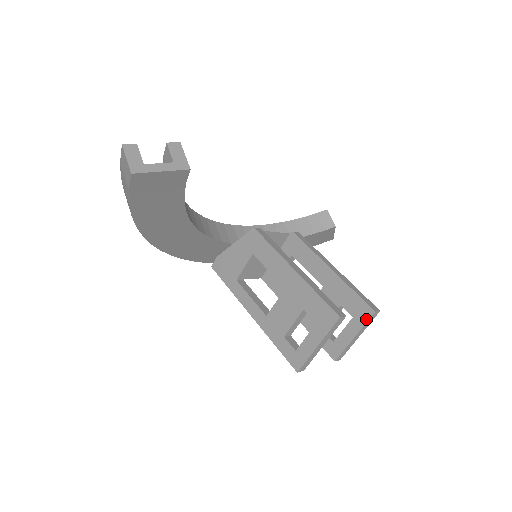
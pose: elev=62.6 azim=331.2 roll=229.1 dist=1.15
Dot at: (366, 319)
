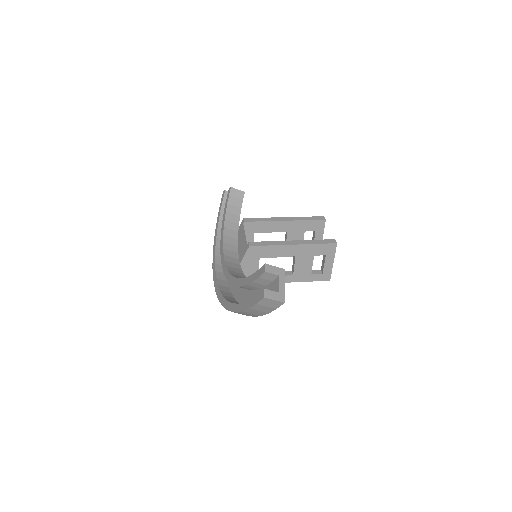
Dot at: (323, 226)
